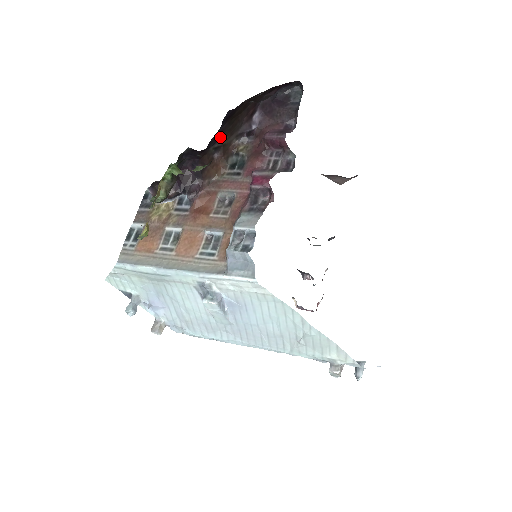
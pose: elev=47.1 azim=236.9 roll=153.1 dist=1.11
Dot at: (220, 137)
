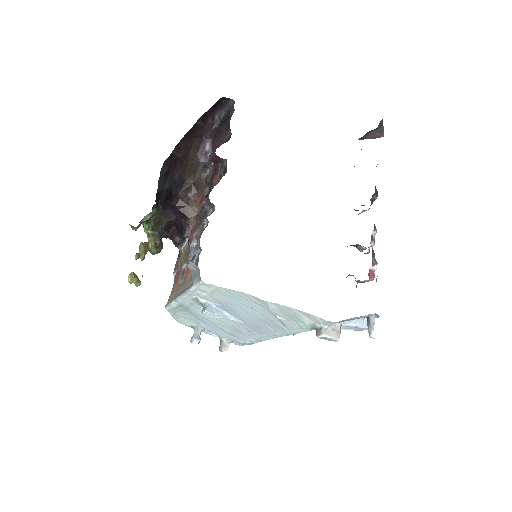
Dot at: (184, 181)
